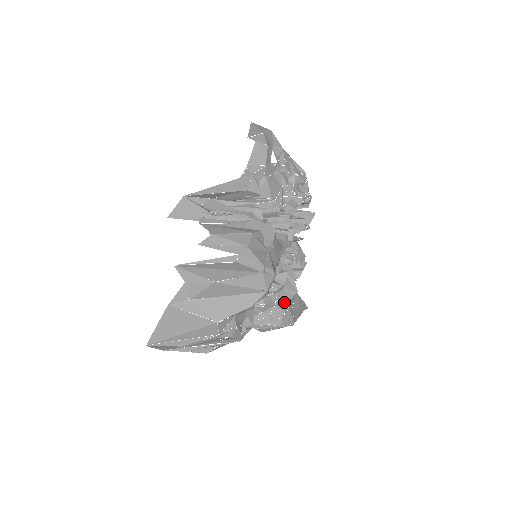
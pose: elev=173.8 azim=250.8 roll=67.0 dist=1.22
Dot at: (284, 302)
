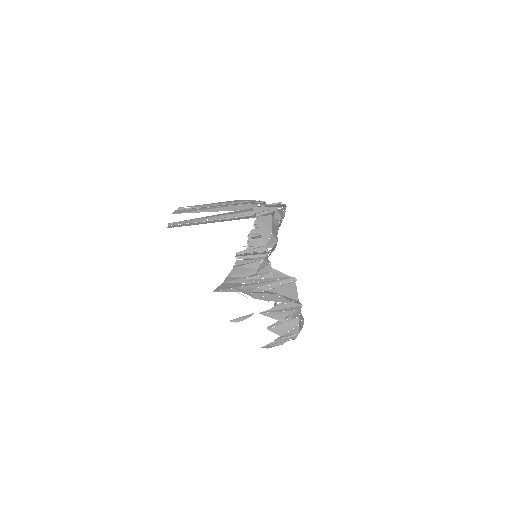
Dot at: occluded
